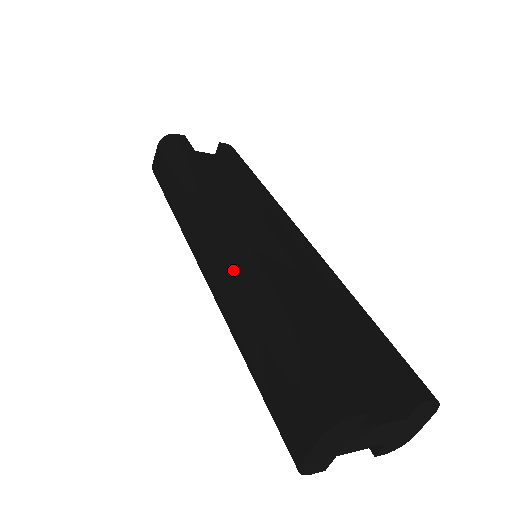
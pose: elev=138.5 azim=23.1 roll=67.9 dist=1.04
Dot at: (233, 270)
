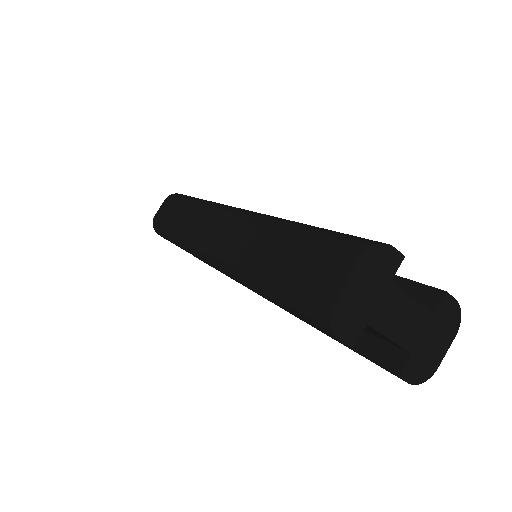
Dot at: (249, 218)
